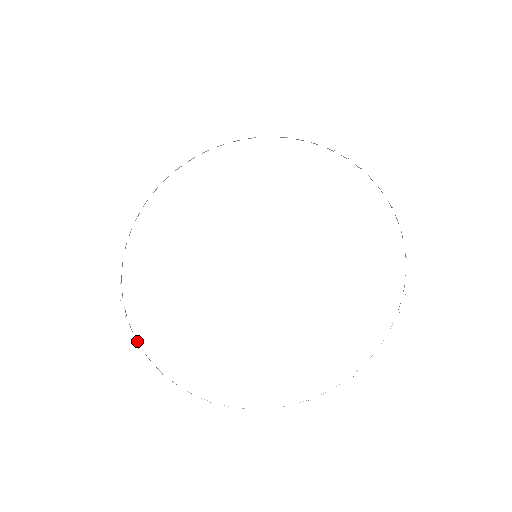
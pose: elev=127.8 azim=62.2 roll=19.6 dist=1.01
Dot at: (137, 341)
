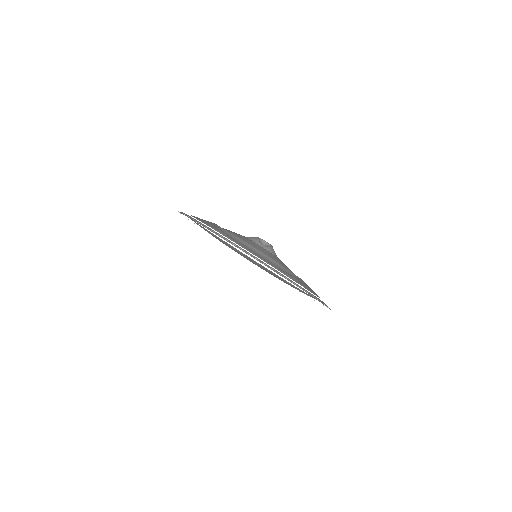
Dot at: occluded
